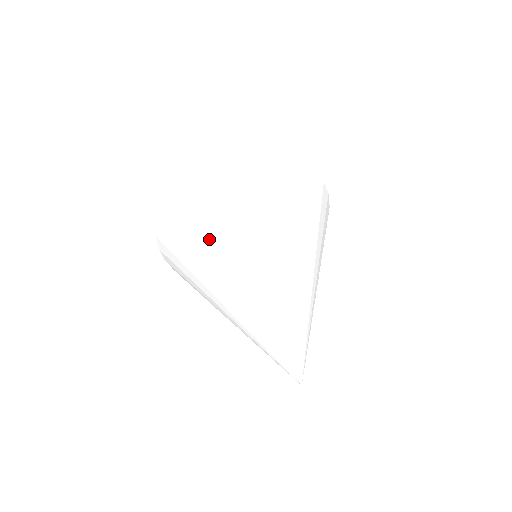
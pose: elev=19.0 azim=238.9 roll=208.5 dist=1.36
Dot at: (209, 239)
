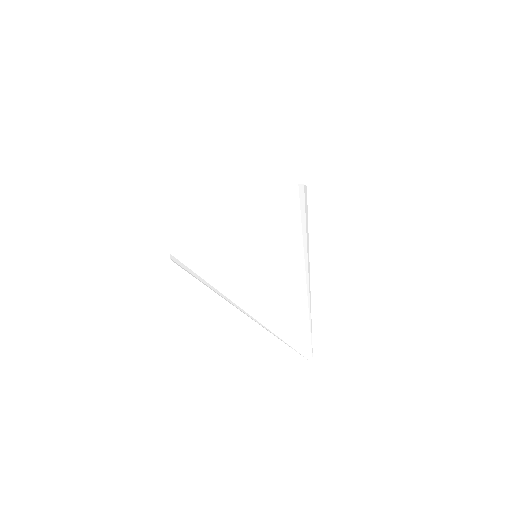
Dot at: (227, 278)
